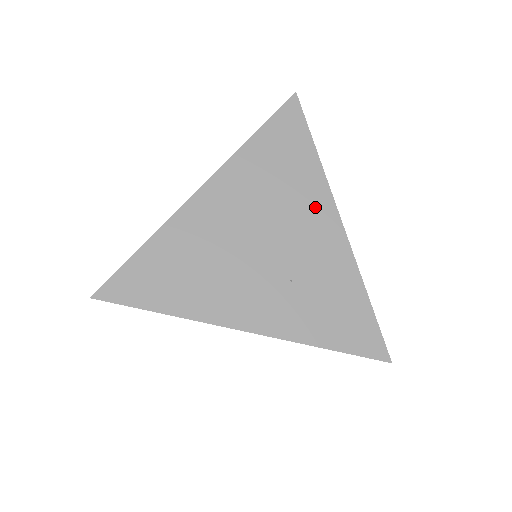
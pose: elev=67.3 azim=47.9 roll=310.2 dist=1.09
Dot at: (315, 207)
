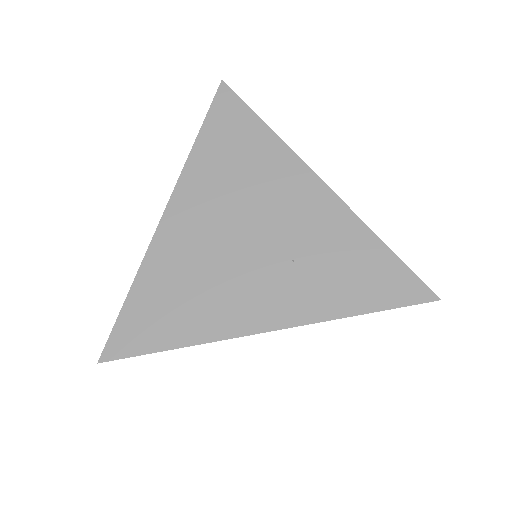
Dot at: (287, 177)
